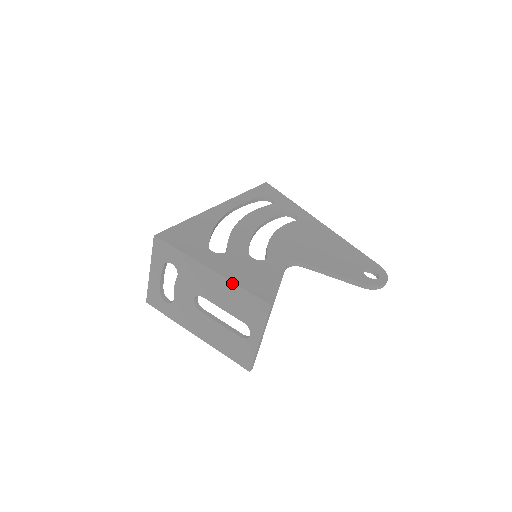
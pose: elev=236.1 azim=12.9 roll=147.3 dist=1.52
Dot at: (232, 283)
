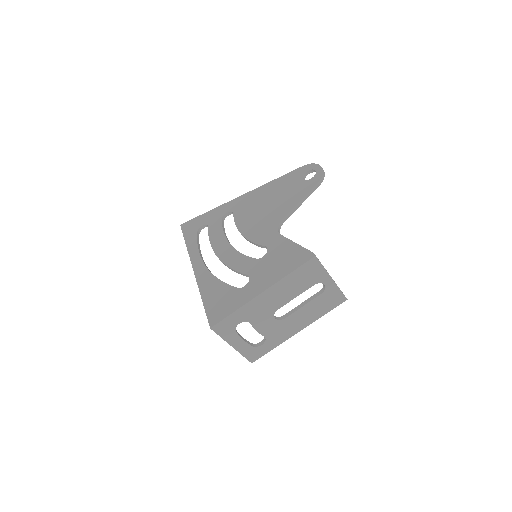
Dot at: (283, 279)
